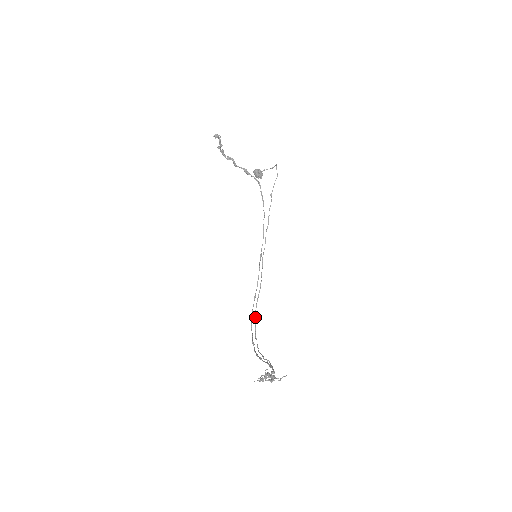
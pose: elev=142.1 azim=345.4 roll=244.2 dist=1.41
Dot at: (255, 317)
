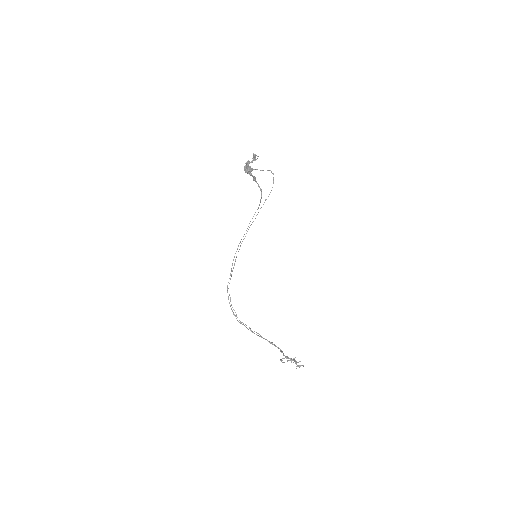
Dot at: occluded
